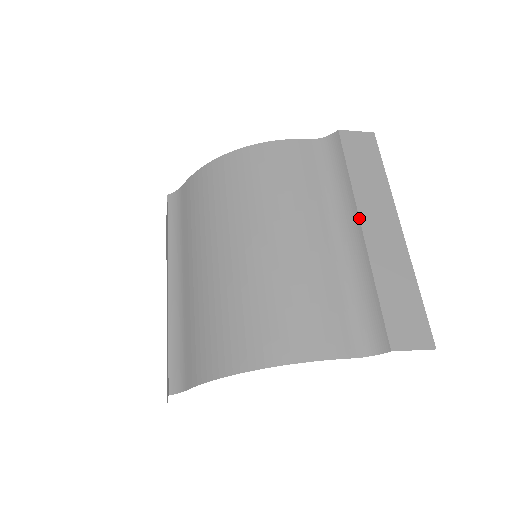
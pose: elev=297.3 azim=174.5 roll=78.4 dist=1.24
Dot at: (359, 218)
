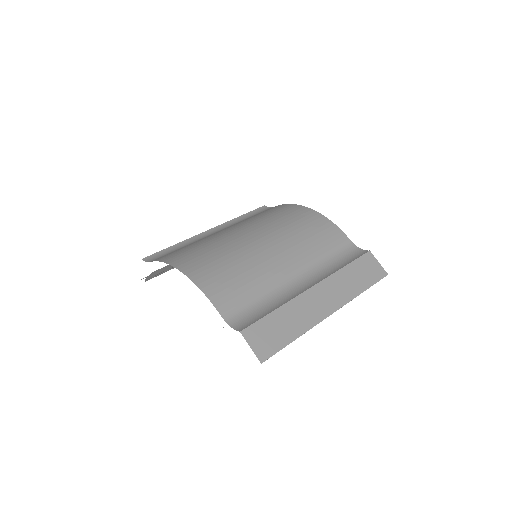
Dot at: (317, 283)
